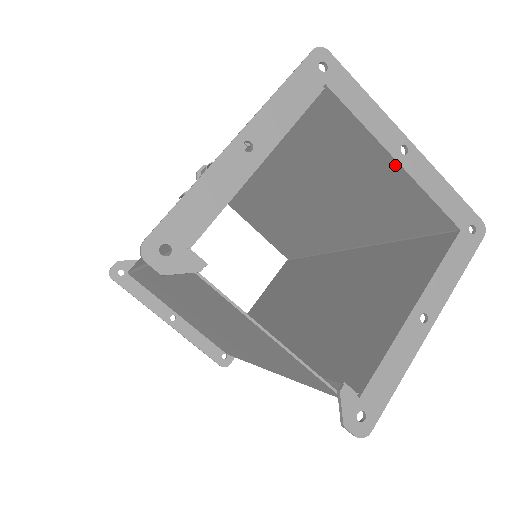
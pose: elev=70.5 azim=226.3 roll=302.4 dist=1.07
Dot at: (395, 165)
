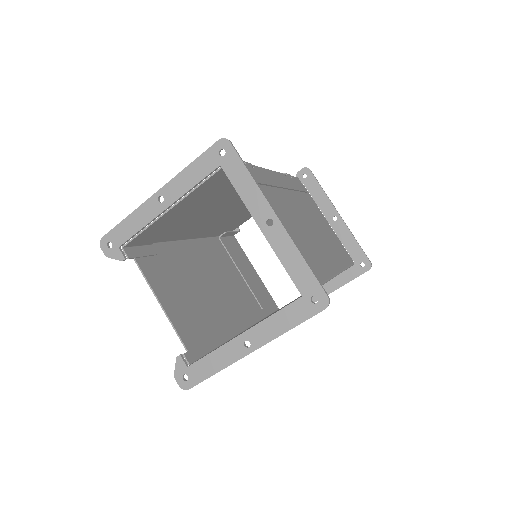
Dot at: (263, 231)
